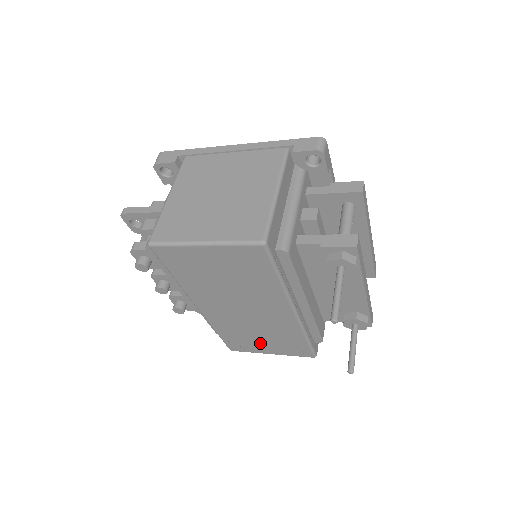
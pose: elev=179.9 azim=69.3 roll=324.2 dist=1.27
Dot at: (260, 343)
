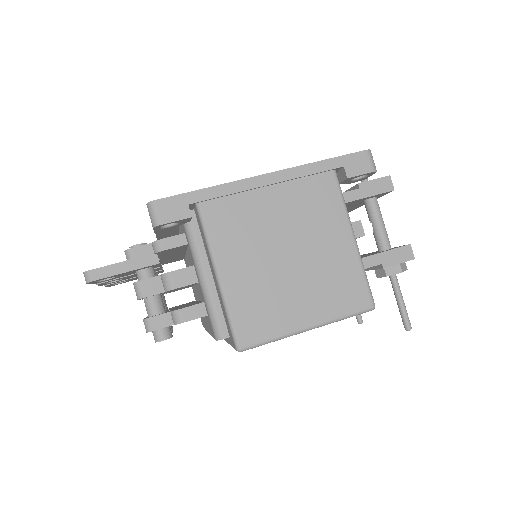
Dot at: occluded
